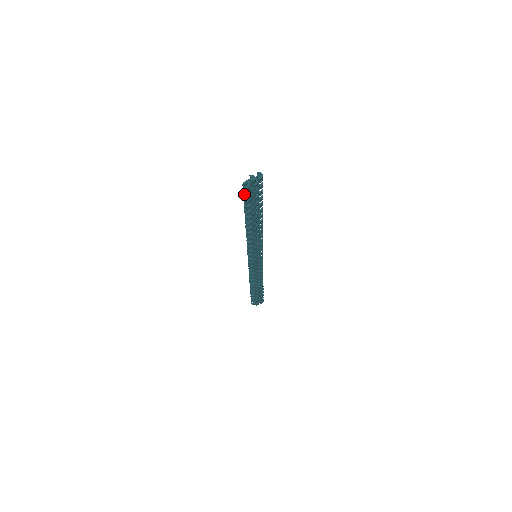
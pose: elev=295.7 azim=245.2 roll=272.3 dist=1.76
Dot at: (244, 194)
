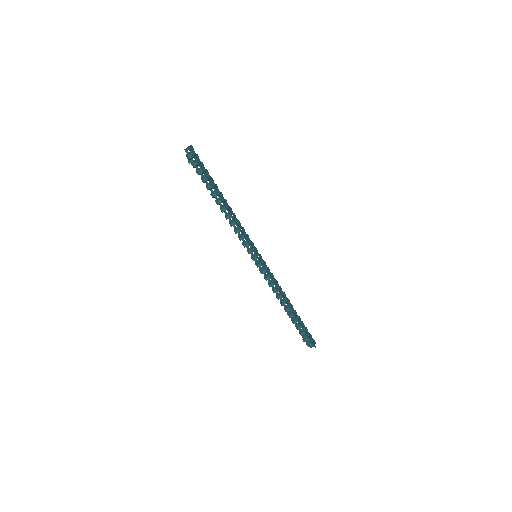
Dot at: (194, 163)
